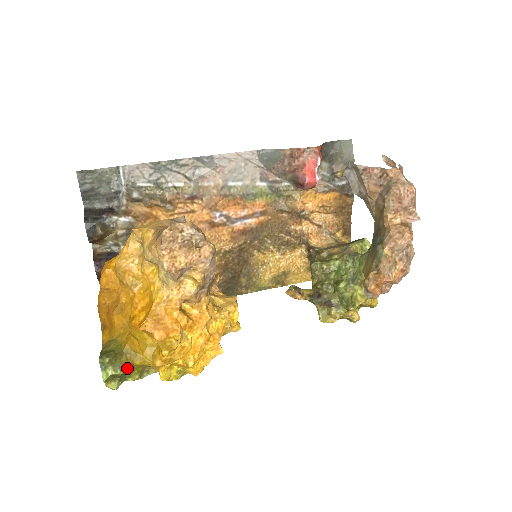
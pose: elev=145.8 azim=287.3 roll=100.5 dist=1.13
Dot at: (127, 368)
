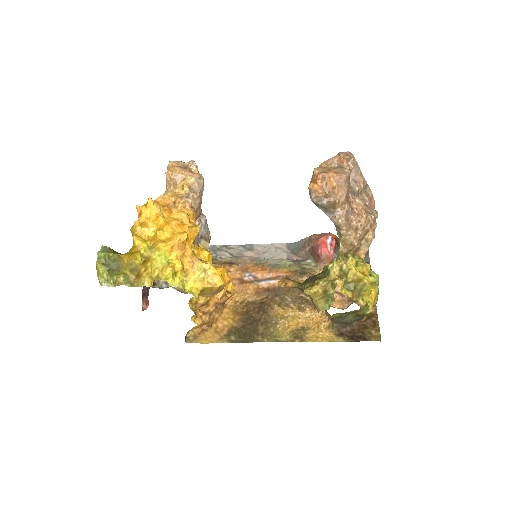
Dot at: (117, 254)
